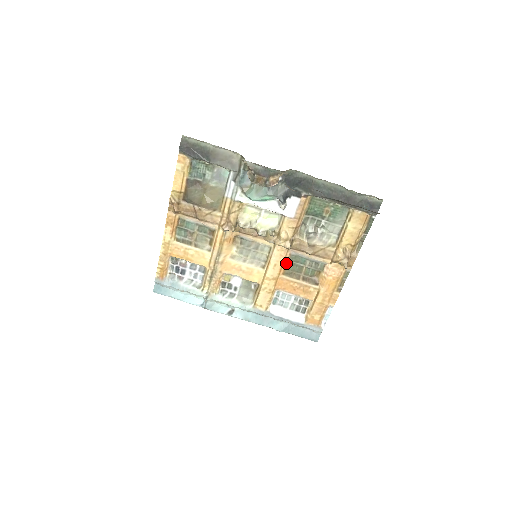
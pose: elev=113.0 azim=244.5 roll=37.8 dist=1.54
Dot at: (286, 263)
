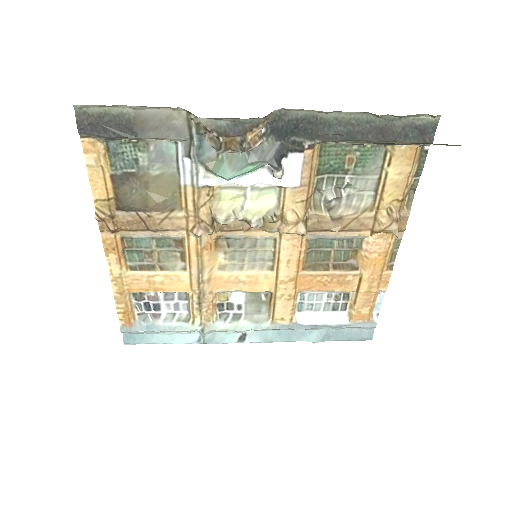
Dot at: (304, 254)
